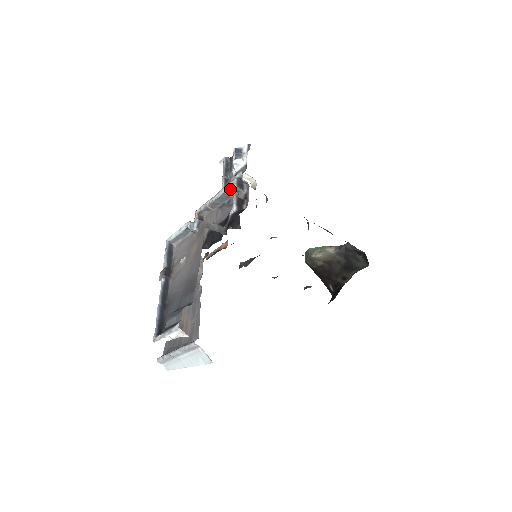
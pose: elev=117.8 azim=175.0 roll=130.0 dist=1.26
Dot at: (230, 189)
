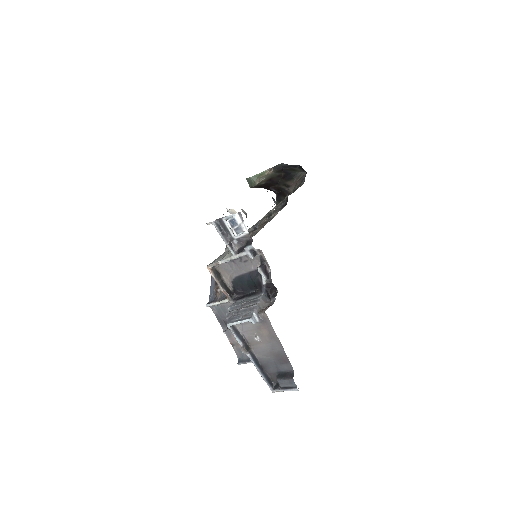
Dot at: occluded
